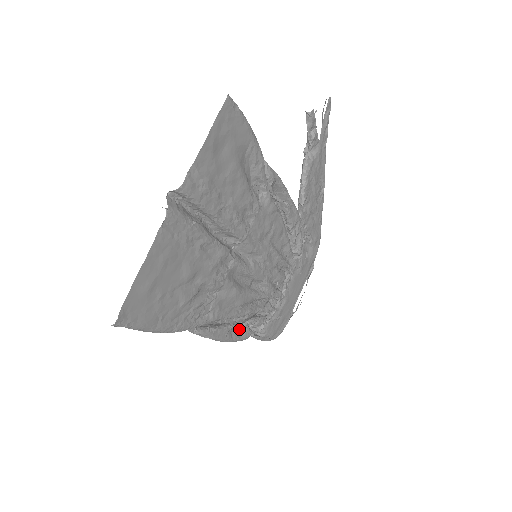
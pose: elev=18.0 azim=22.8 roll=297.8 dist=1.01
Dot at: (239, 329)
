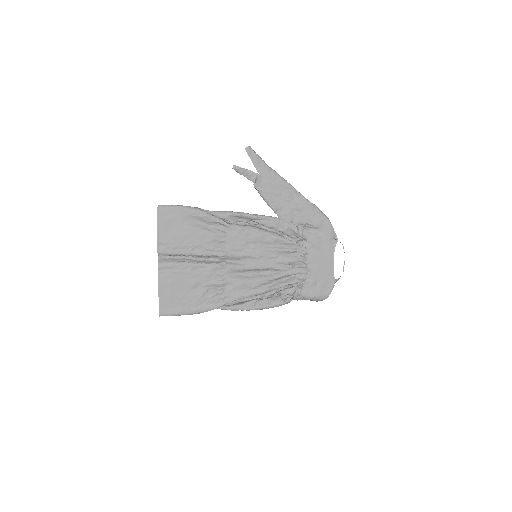
Dot at: (270, 300)
